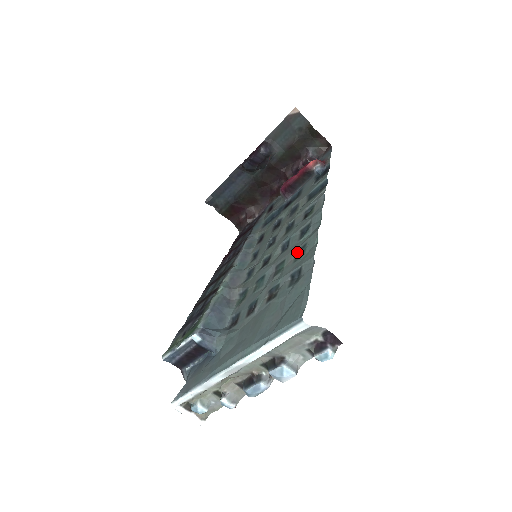
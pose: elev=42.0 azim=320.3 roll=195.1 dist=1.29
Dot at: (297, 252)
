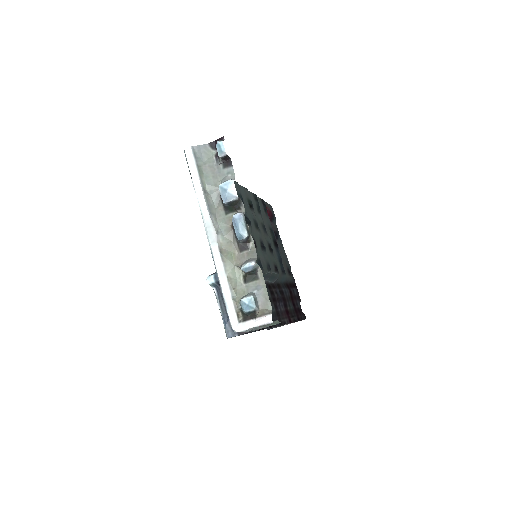
Dot at: occluded
